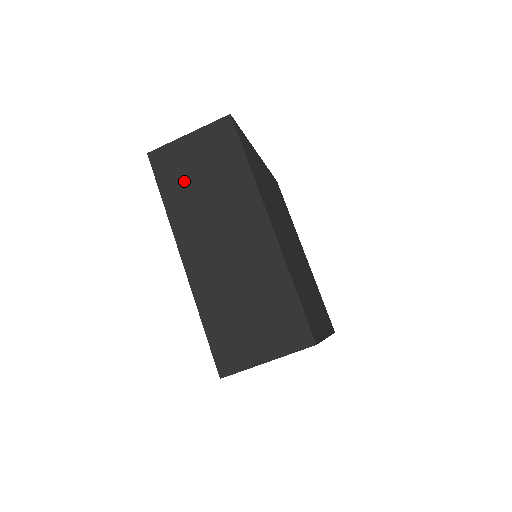
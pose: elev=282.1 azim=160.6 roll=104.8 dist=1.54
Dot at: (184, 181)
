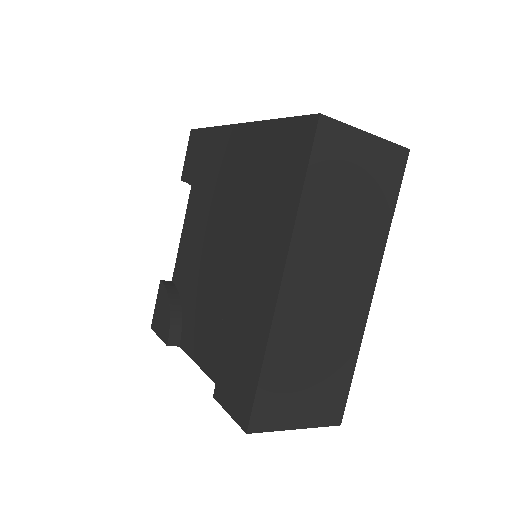
Dot at: (335, 186)
